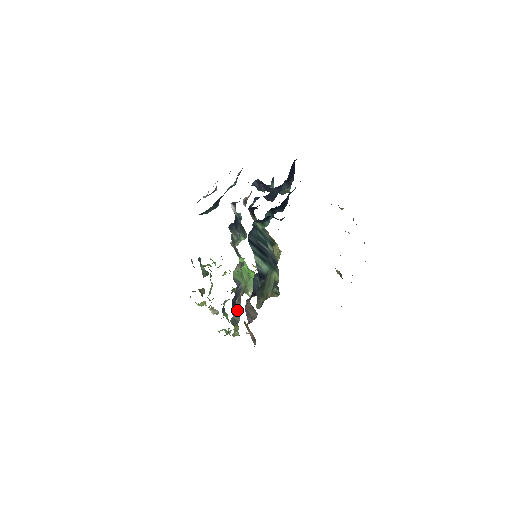
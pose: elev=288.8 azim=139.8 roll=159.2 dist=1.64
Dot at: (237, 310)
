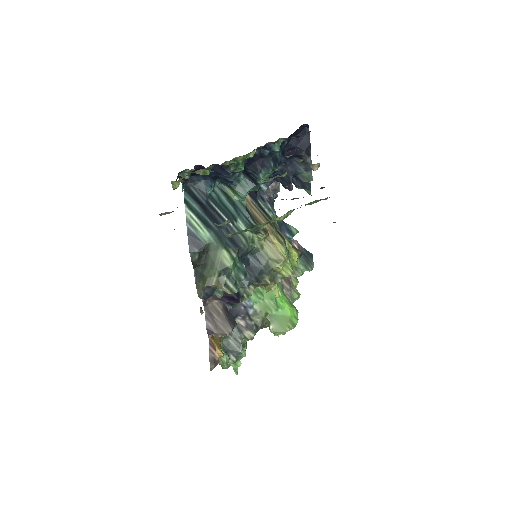
Dot at: (240, 336)
